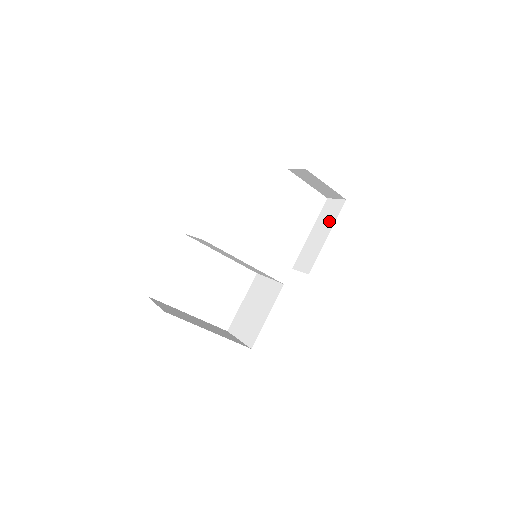
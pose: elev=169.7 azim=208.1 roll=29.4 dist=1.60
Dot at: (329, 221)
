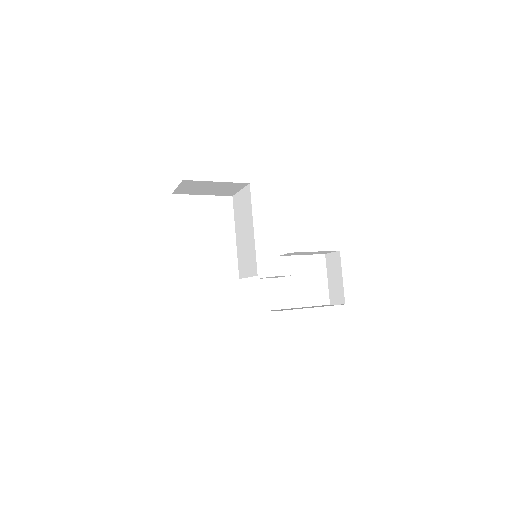
Dot at: (320, 306)
